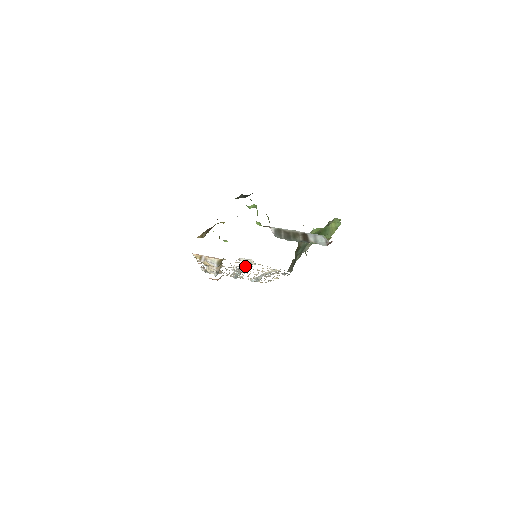
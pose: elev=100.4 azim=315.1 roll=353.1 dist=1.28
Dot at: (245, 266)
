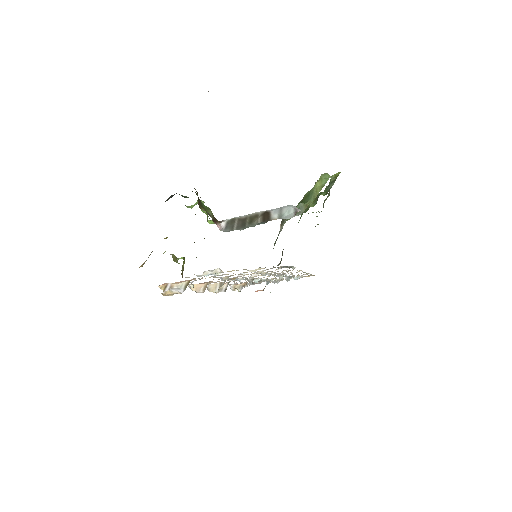
Dot at: (228, 277)
